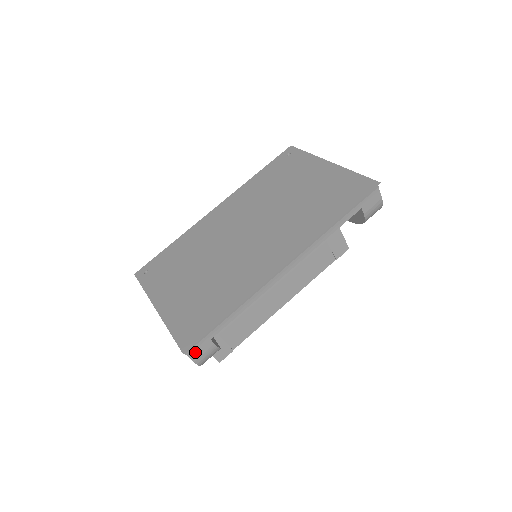
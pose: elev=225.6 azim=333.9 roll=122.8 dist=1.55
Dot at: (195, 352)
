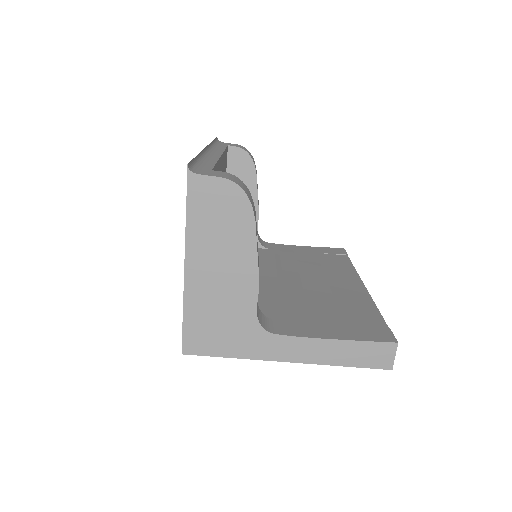
Dot at: (208, 174)
